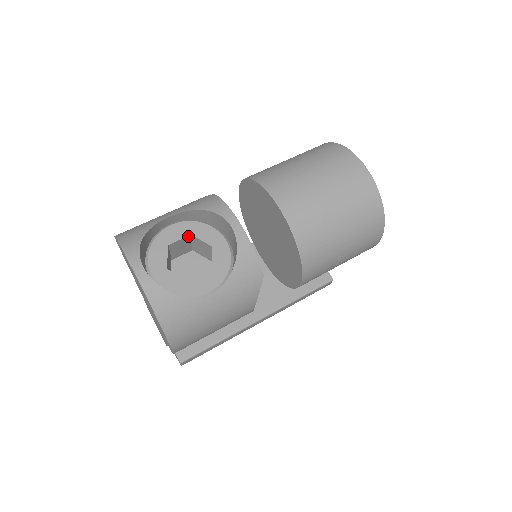
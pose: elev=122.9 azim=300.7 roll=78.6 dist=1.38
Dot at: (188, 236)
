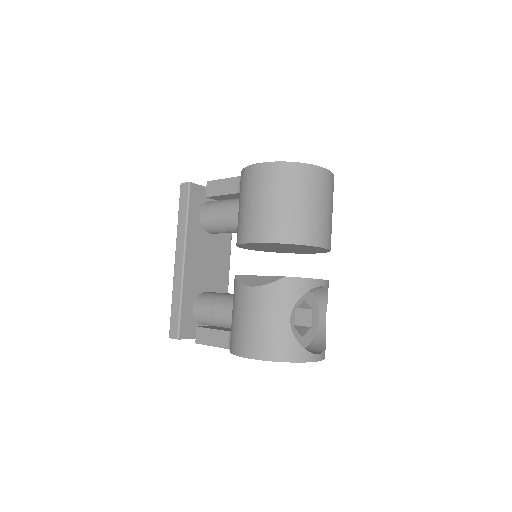
Dot at: (294, 312)
